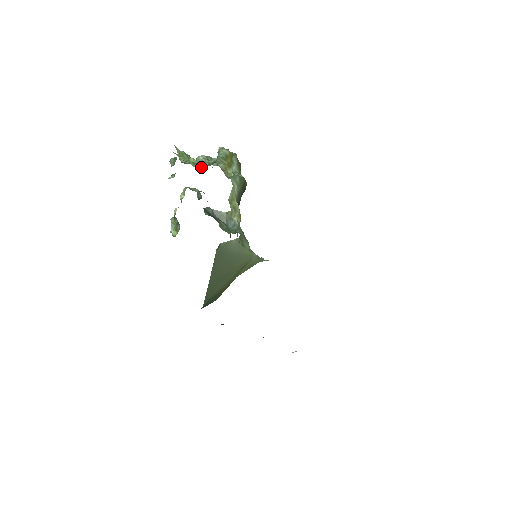
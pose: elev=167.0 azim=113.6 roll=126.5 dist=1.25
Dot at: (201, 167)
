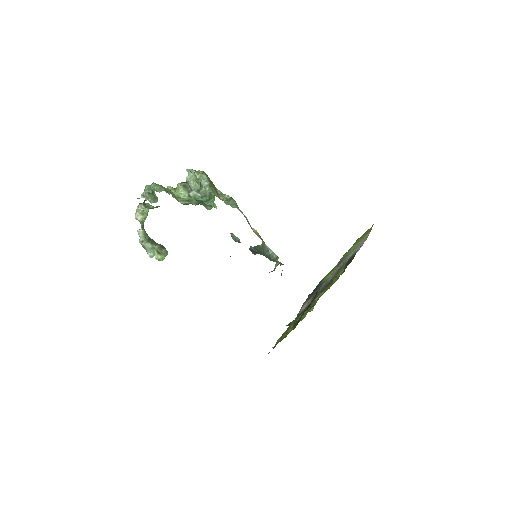
Dot at: (209, 206)
